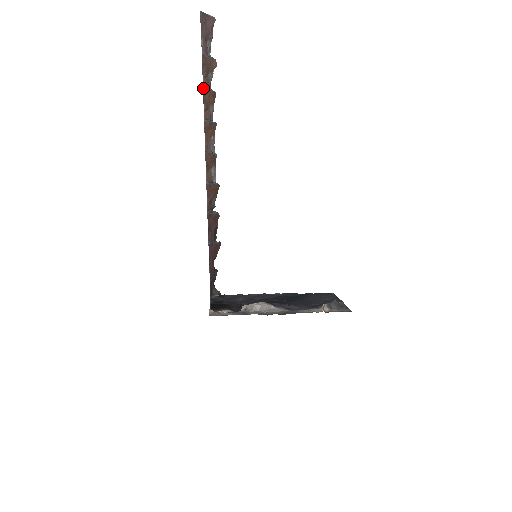
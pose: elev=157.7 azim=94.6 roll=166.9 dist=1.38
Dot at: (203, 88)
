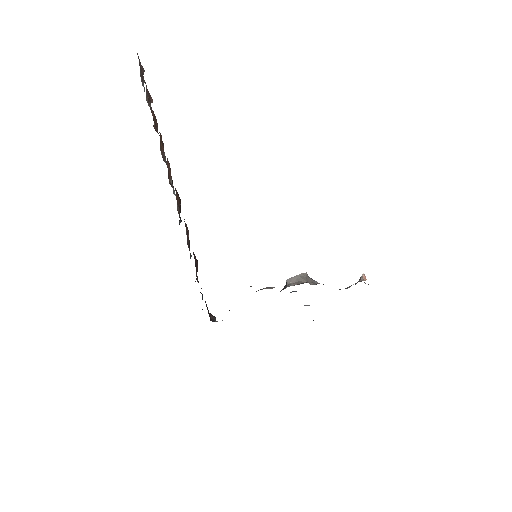
Dot at: occluded
